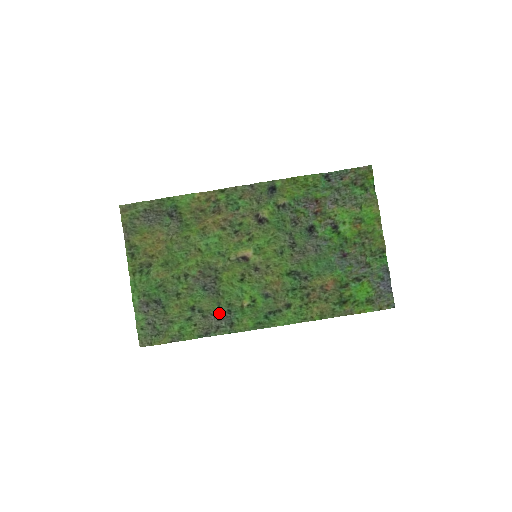
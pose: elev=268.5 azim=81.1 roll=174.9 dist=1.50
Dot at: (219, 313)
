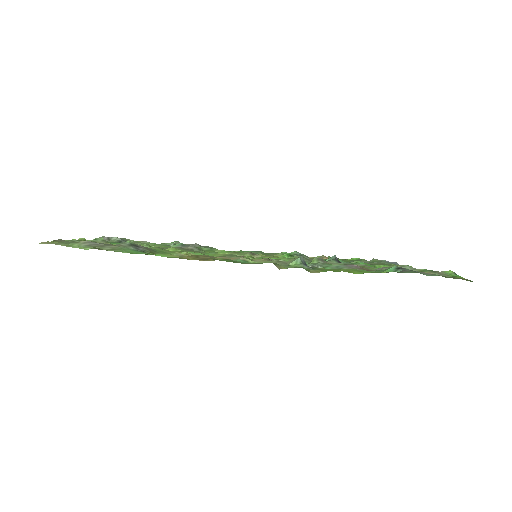
Dot at: (198, 246)
